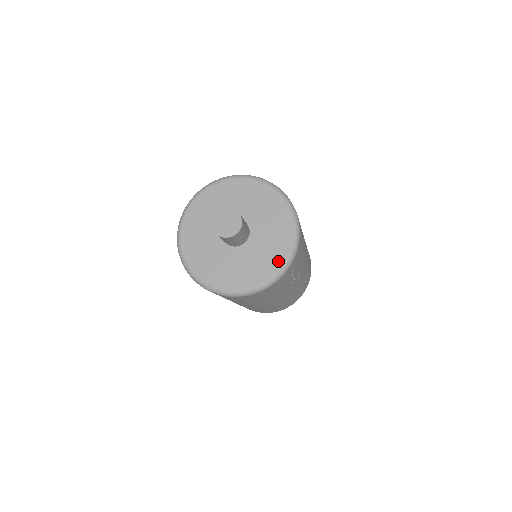
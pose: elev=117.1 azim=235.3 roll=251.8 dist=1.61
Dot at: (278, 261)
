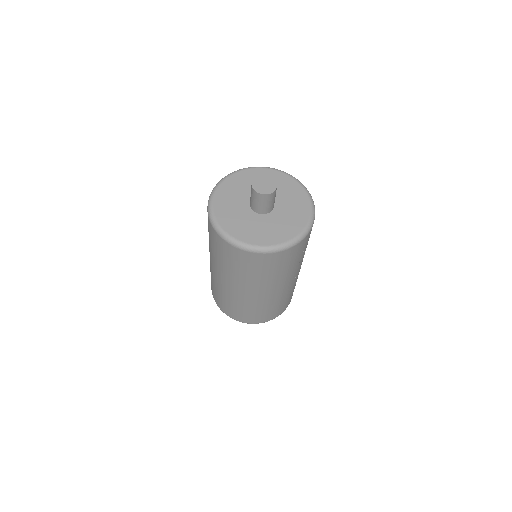
Dot at: (301, 224)
